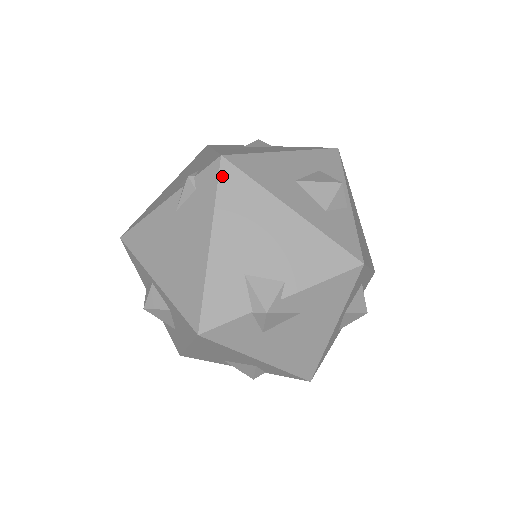
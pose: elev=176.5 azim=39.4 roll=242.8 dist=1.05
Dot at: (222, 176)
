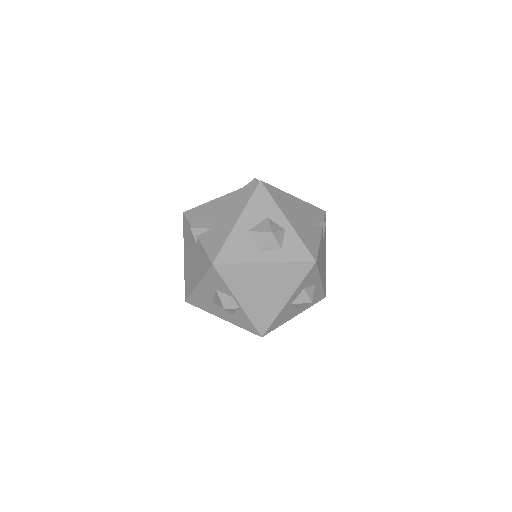
Dot at: occluded
